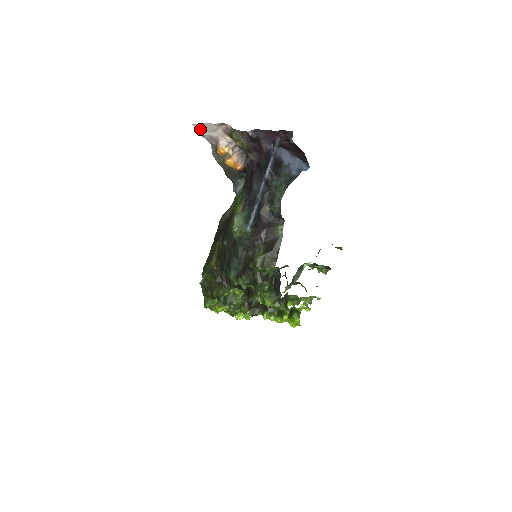
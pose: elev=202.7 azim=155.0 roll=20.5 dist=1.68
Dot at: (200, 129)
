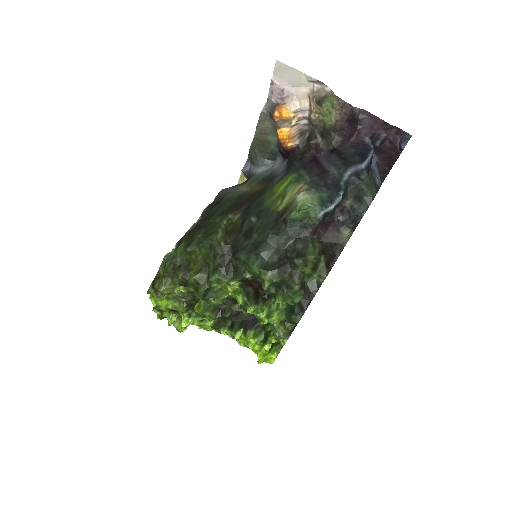
Dot at: (279, 73)
